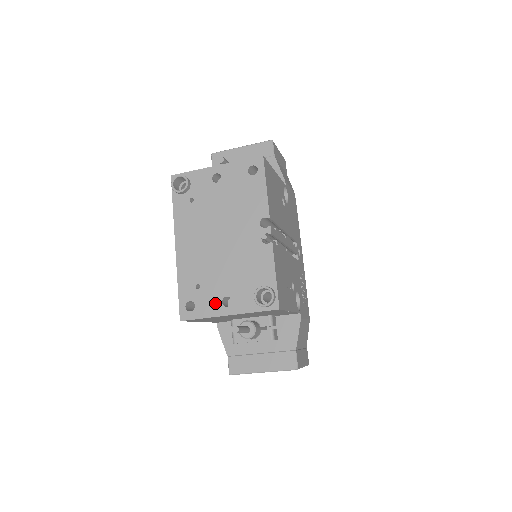
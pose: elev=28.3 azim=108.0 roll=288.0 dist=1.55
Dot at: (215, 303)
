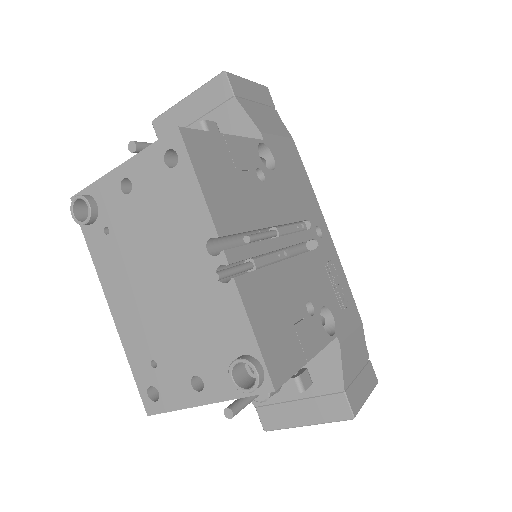
Dot at: (182, 387)
